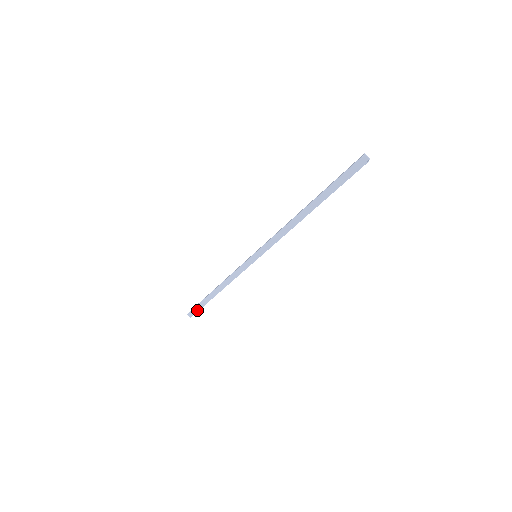
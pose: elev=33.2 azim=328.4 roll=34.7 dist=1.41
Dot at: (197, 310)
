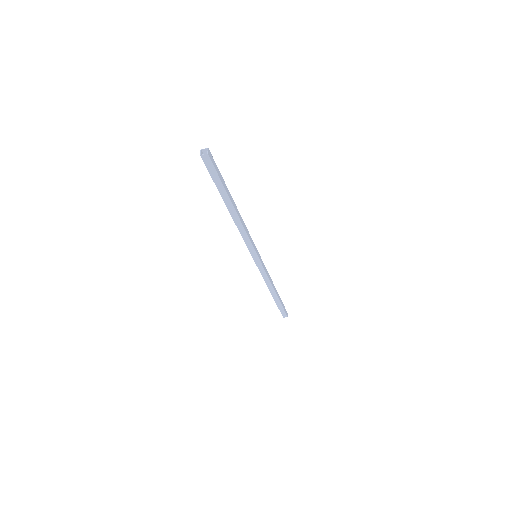
Dot at: (280, 310)
